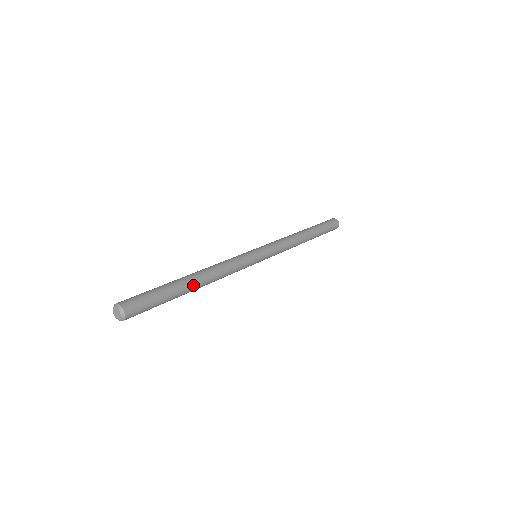
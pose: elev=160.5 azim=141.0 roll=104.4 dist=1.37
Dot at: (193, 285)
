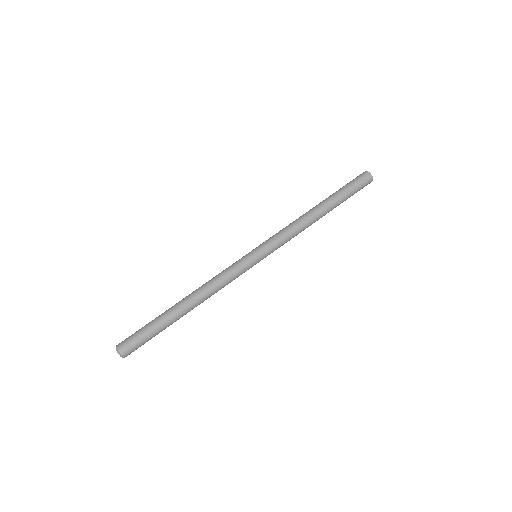
Dot at: occluded
